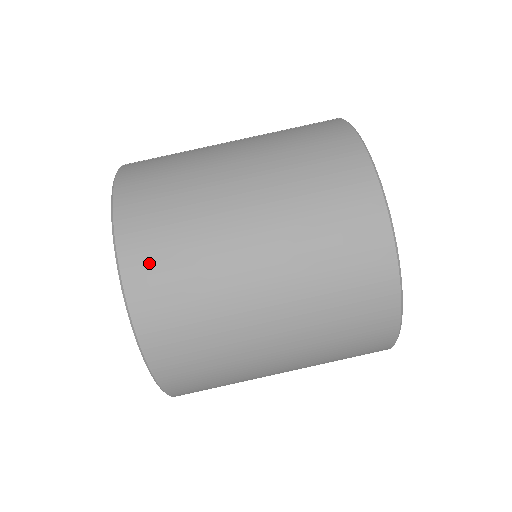
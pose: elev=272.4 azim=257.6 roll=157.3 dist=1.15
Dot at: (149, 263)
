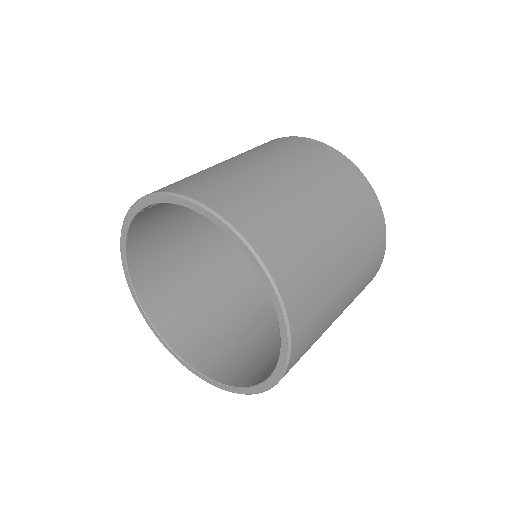
Dot at: (243, 210)
